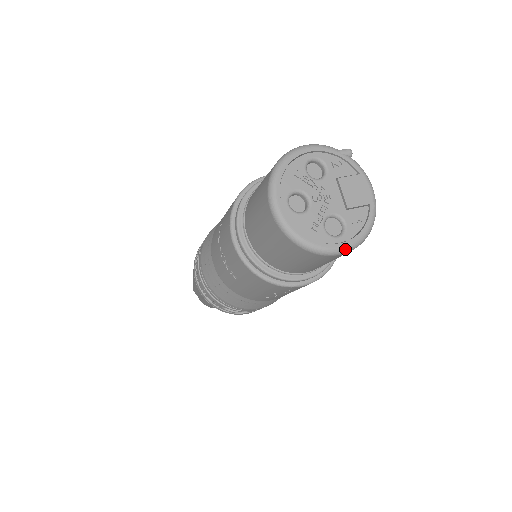
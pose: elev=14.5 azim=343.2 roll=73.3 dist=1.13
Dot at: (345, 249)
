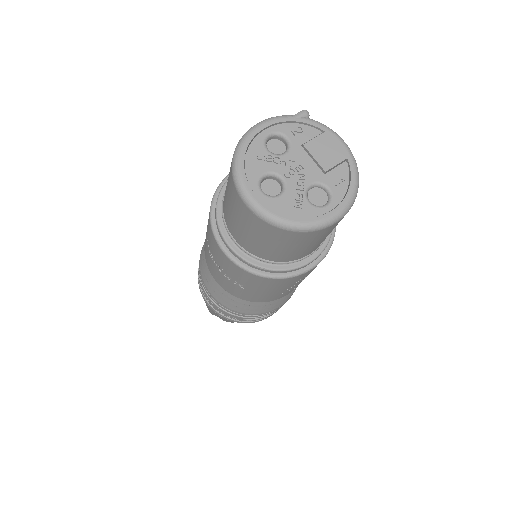
Dot at: (339, 215)
